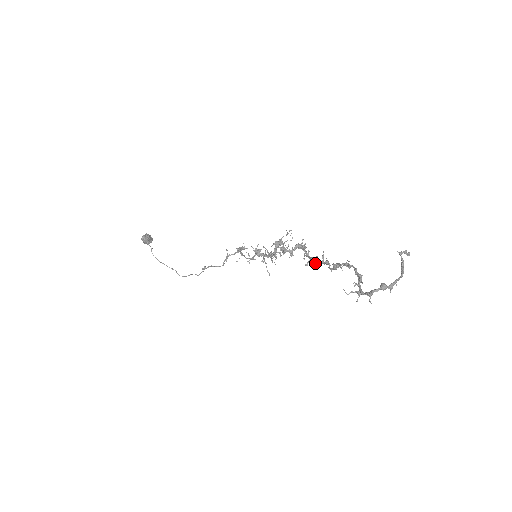
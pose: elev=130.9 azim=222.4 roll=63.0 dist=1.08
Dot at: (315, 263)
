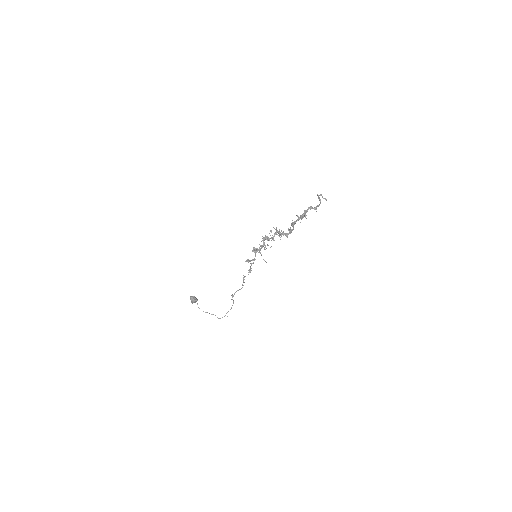
Dot at: (285, 235)
